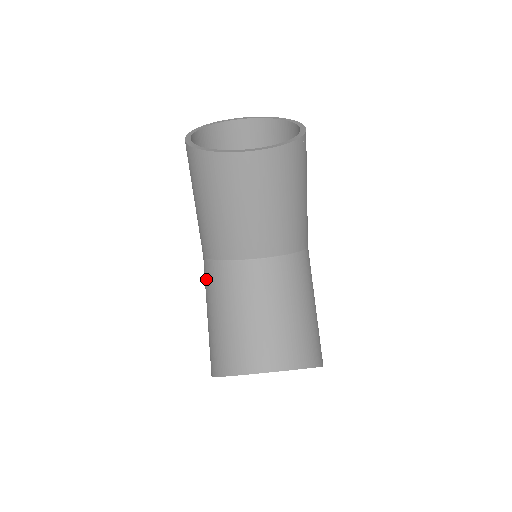
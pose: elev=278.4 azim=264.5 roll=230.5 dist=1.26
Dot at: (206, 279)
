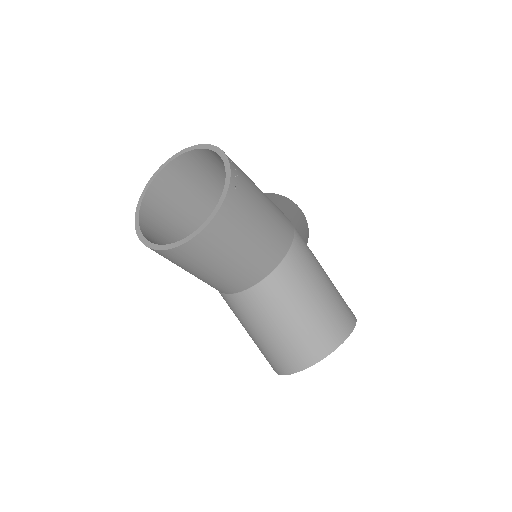
Dot at: occluded
